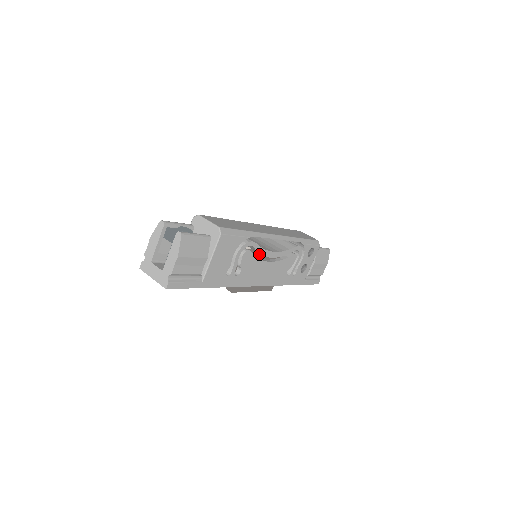
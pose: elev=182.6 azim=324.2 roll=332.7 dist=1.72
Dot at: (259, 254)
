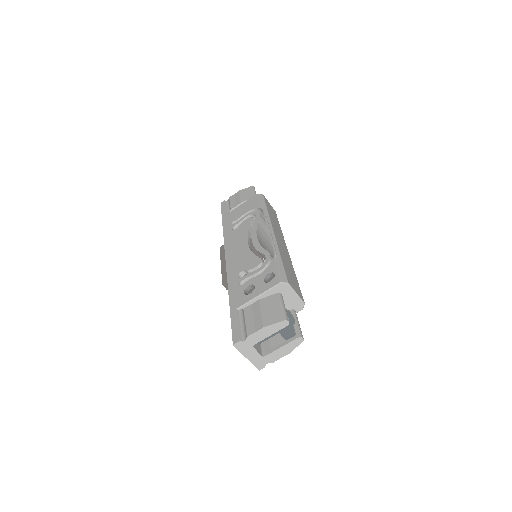
Dot at: occluded
